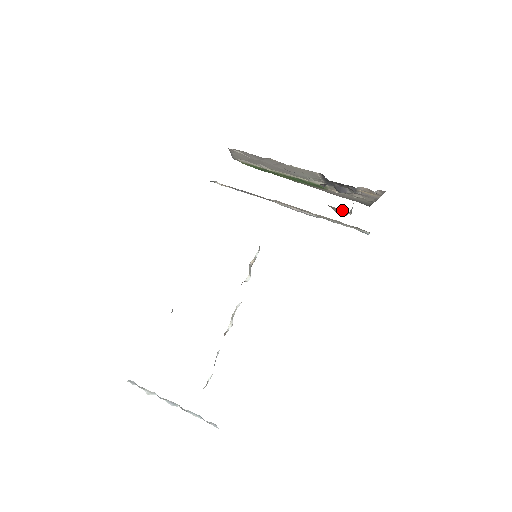
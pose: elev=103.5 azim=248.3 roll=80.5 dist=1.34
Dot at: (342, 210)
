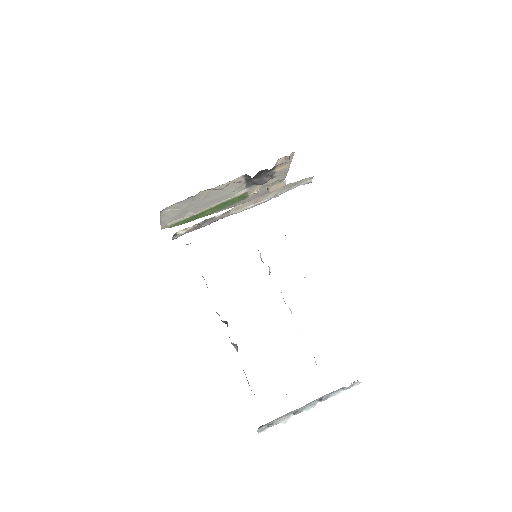
Dot at: (279, 185)
